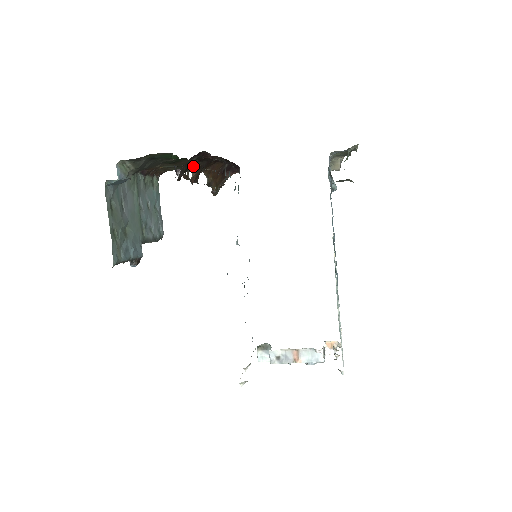
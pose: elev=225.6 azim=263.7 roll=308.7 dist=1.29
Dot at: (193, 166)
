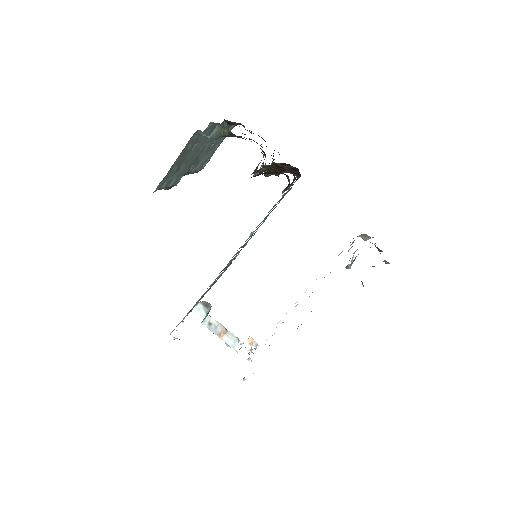
Dot at: occluded
